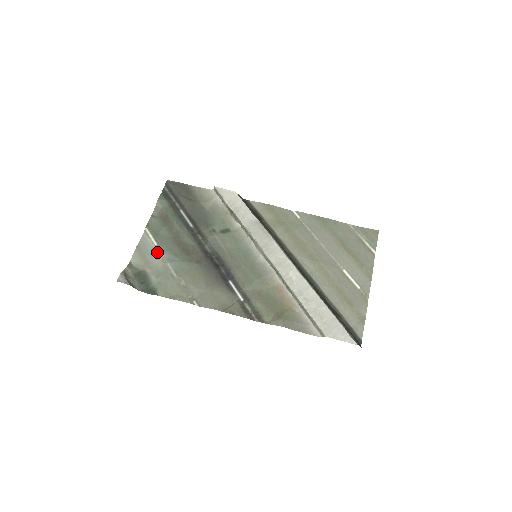
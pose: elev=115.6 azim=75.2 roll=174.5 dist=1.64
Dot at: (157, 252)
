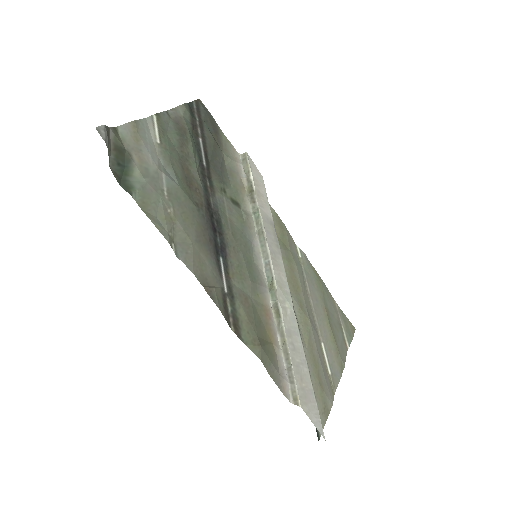
Dot at: (156, 150)
